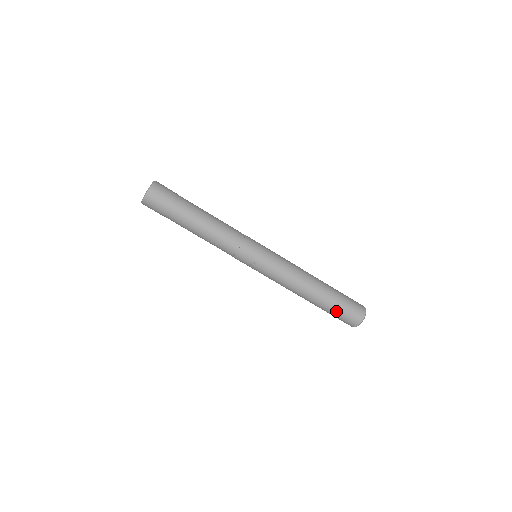
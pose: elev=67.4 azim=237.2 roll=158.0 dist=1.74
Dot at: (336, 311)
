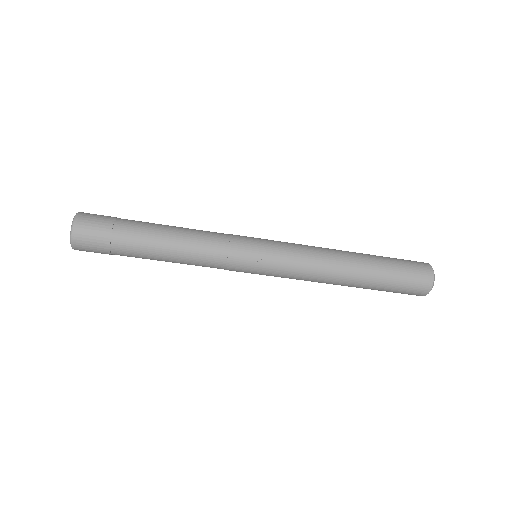
Dot at: (395, 278)
